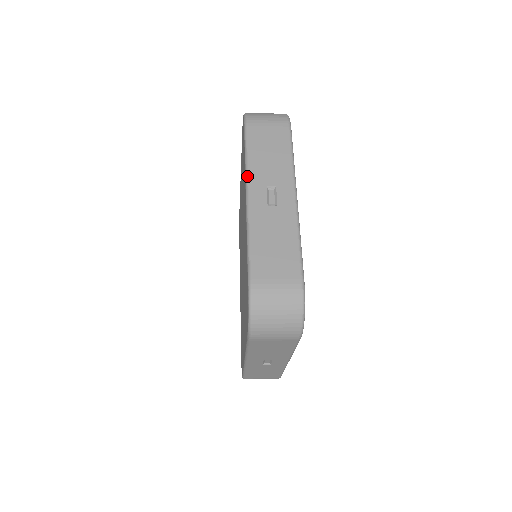
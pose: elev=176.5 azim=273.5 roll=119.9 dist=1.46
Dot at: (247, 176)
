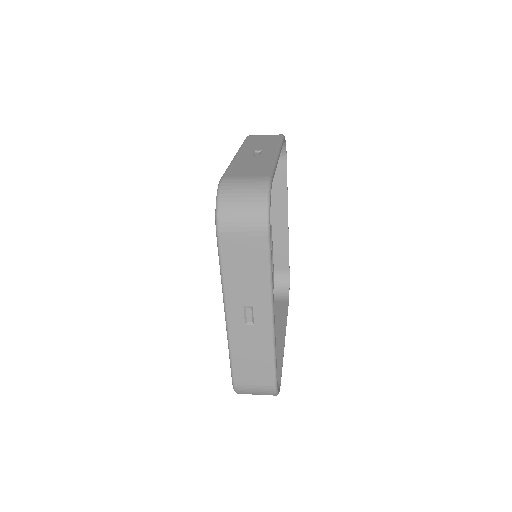
Dot at: (224, 296)
